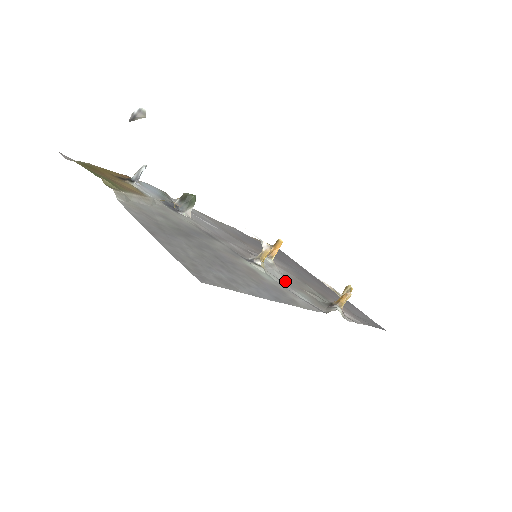
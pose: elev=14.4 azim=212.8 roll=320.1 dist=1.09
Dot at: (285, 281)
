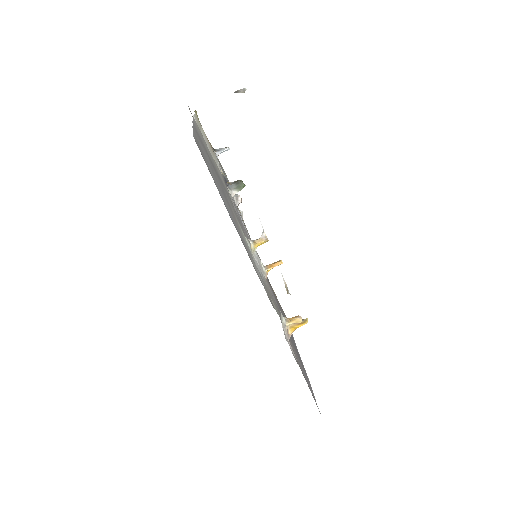
Dot at: (261, 275)
